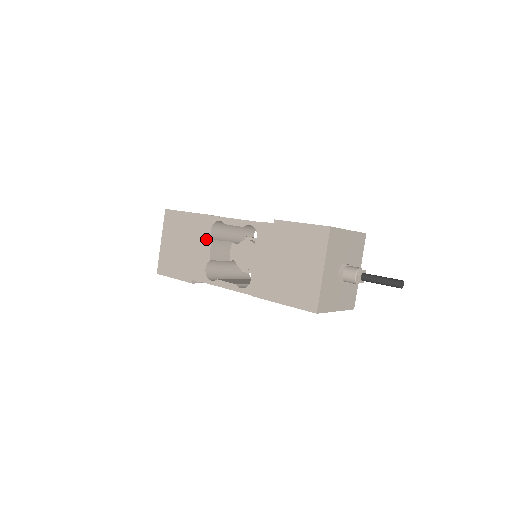
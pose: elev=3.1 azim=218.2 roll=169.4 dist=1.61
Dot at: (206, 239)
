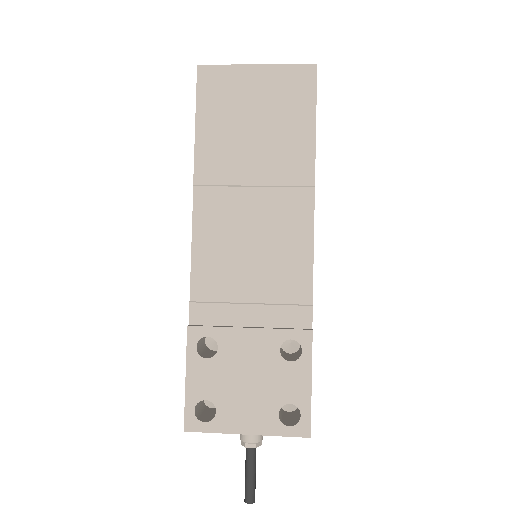
Dot at: occluded
